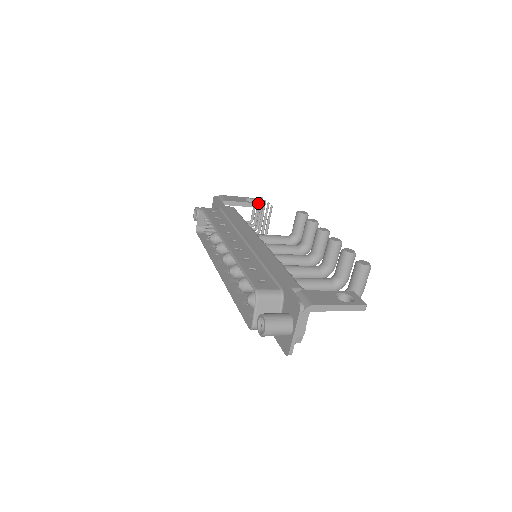
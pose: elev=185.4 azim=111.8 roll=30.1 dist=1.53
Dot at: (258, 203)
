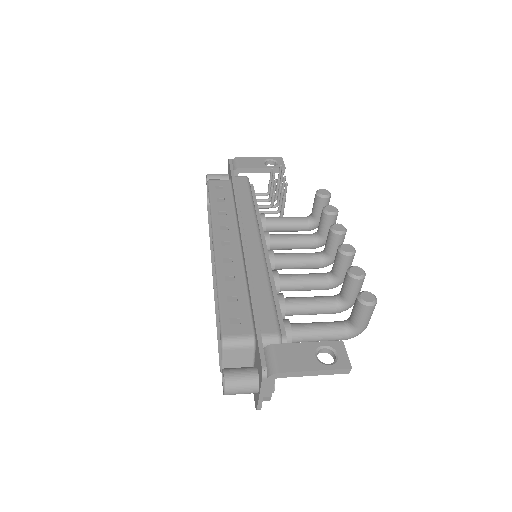
Dot at: (272, 176)
